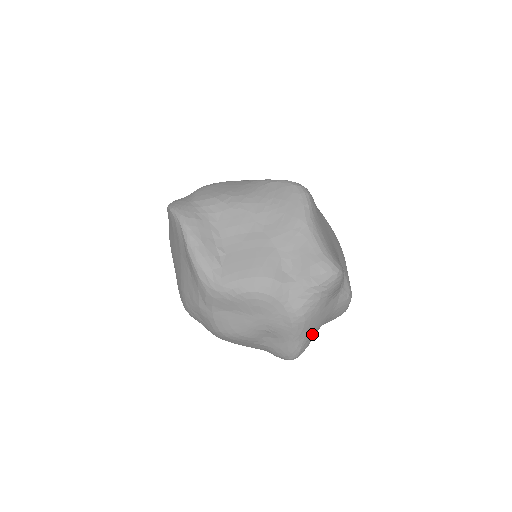
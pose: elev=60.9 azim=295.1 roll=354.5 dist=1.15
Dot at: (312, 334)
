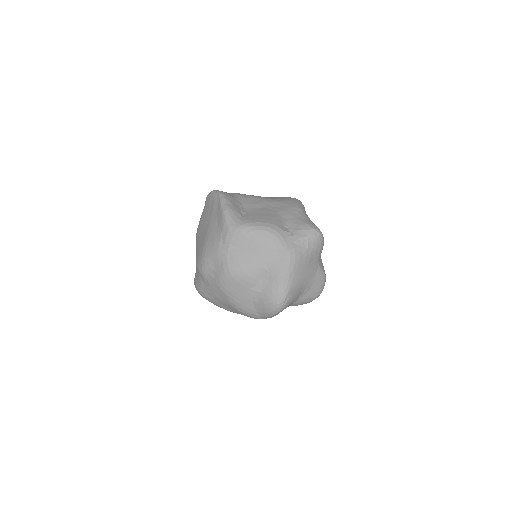
Dot at: (297, 285)
